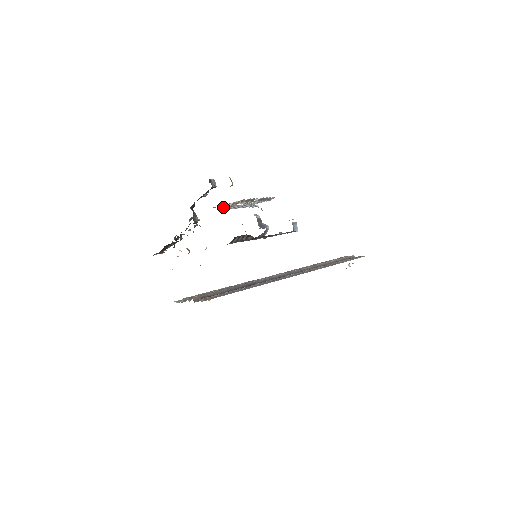
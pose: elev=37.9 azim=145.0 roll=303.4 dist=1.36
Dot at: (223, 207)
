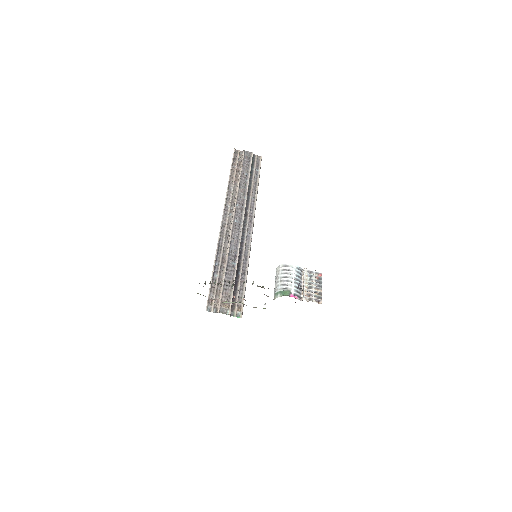
Dot at: (298, 296)
